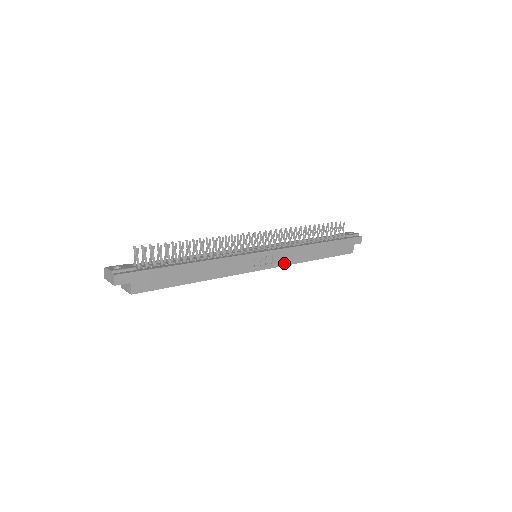
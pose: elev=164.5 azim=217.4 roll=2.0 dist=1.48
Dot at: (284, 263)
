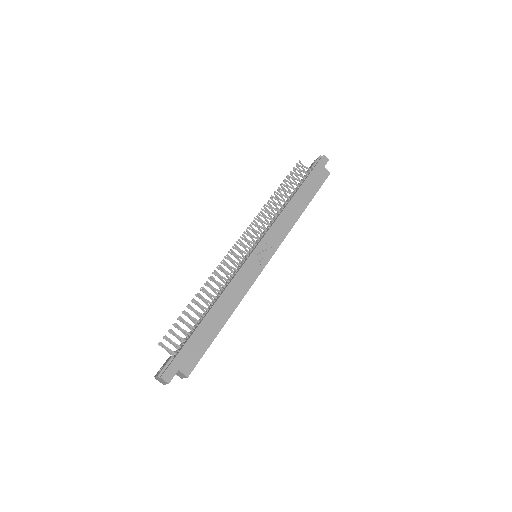
Dot at: (281, 238)
